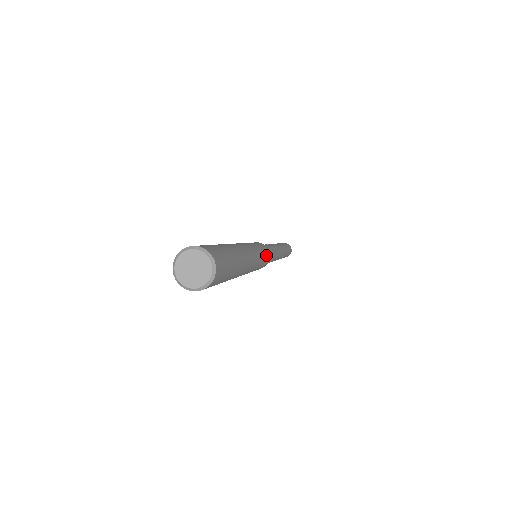
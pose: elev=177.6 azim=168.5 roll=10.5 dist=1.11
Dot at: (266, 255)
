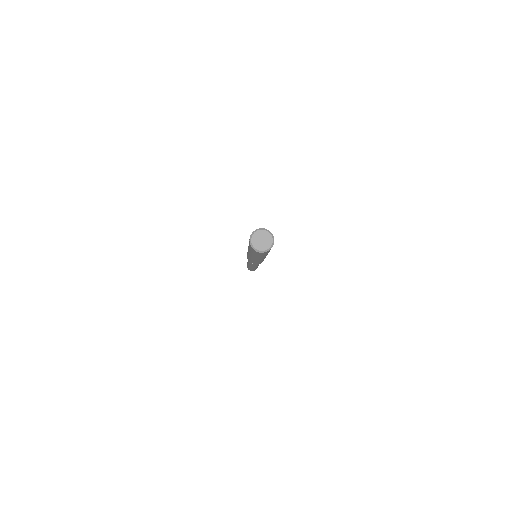
Dot at: occluded
